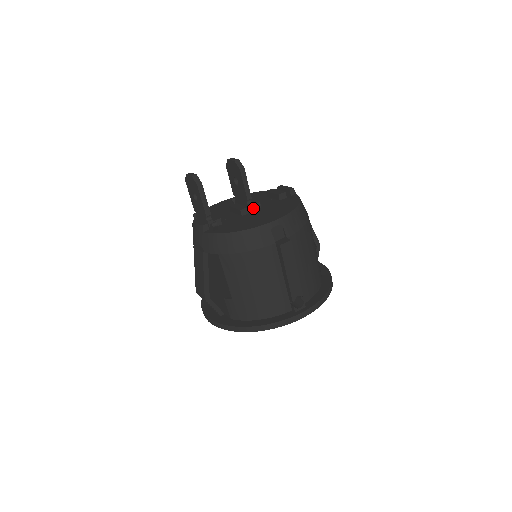
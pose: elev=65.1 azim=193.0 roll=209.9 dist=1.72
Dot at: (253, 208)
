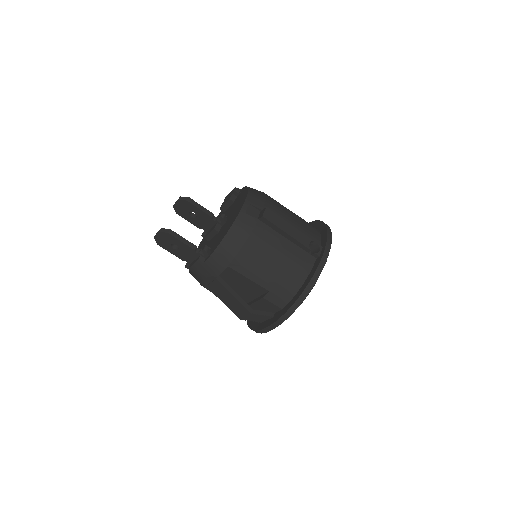
Dot at: (221, 218)
